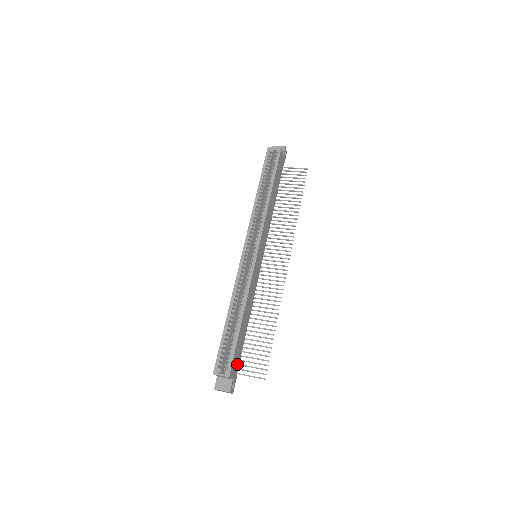
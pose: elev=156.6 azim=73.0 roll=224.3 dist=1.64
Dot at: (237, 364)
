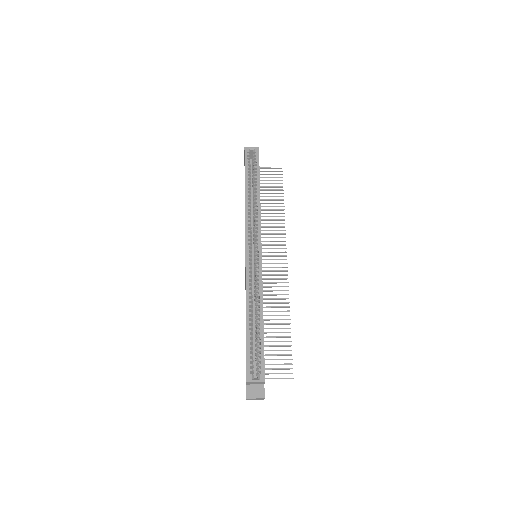
Dot at: occluded
